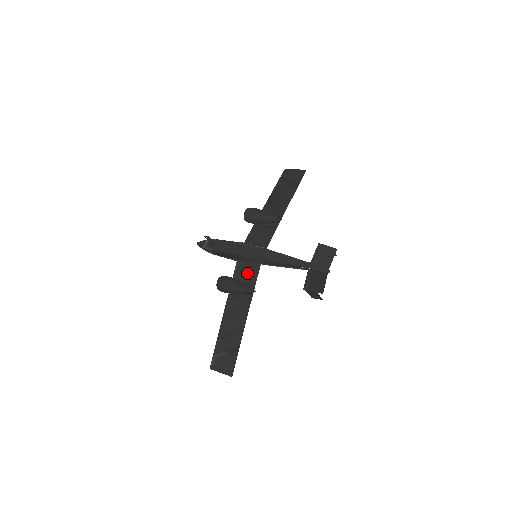
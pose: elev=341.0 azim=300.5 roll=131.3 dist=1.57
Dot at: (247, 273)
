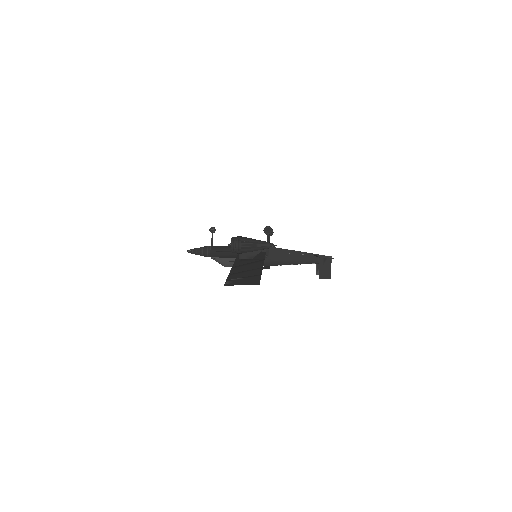
Dot at: occluded
